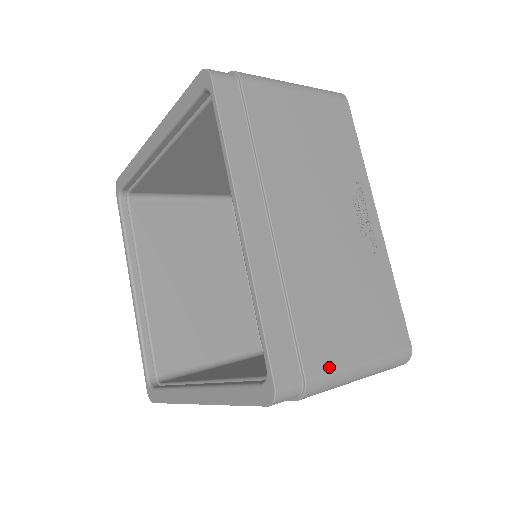
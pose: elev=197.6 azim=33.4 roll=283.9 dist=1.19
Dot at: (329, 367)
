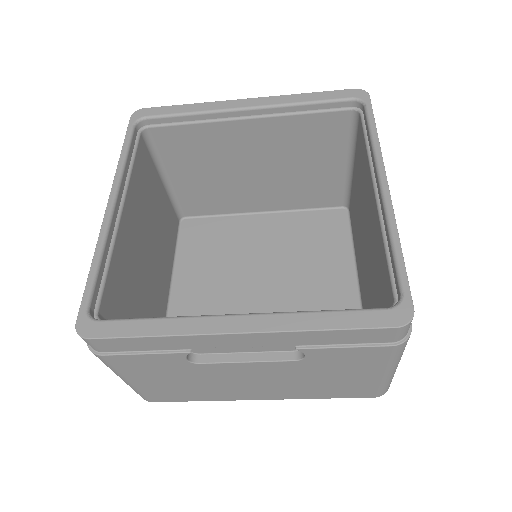
Dot at: occluded
